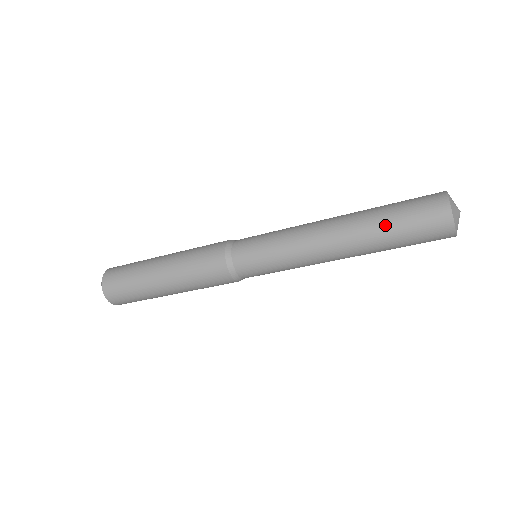
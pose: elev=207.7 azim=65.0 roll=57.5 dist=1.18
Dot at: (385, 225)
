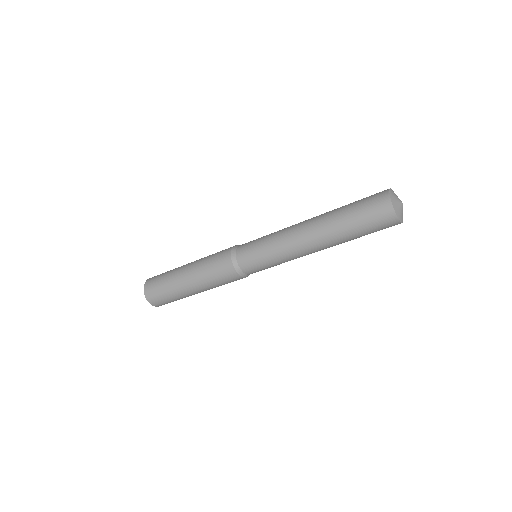
Dot at: (345, 220)
